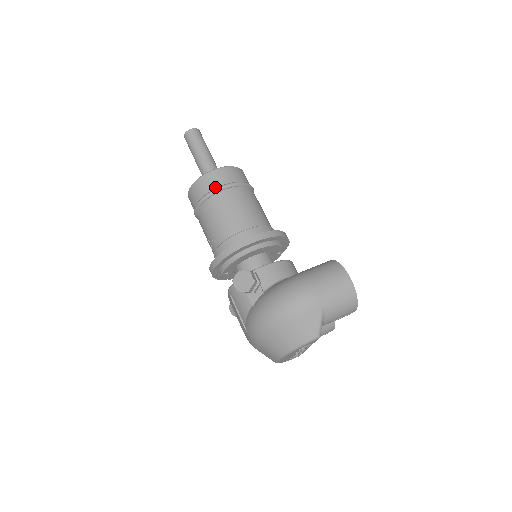
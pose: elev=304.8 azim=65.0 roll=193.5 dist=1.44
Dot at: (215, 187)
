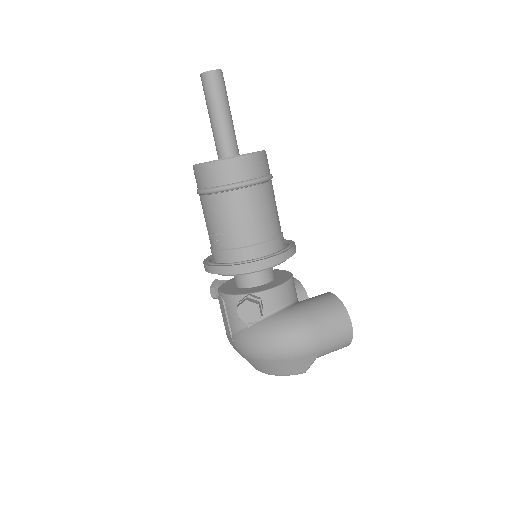
Dot at: (235, 181)
